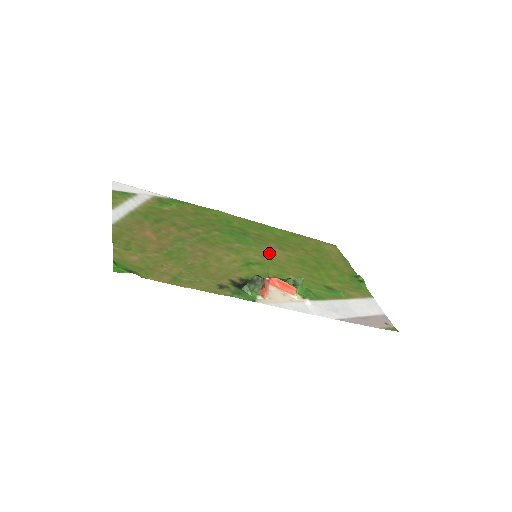
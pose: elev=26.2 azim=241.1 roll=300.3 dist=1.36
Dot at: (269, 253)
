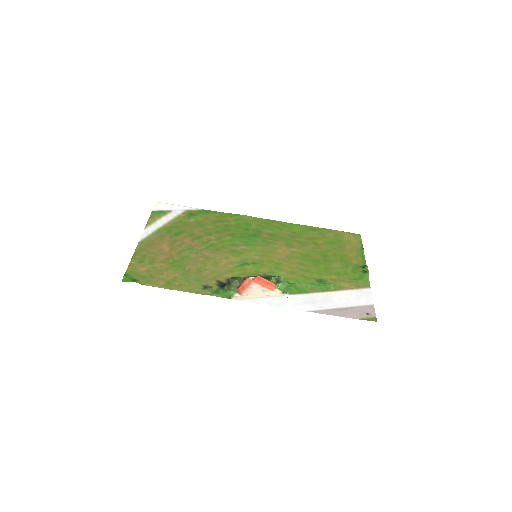
Dot at: (272, 252)
